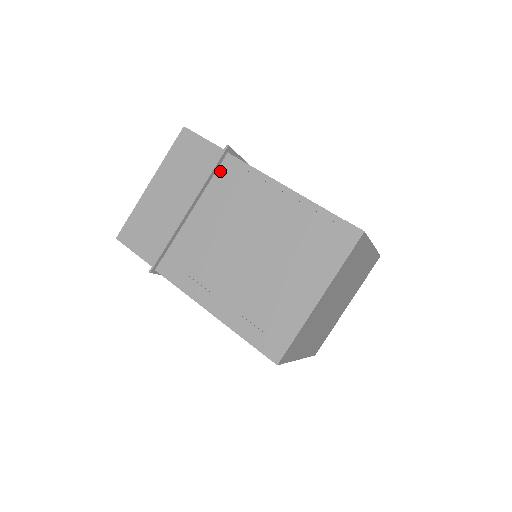
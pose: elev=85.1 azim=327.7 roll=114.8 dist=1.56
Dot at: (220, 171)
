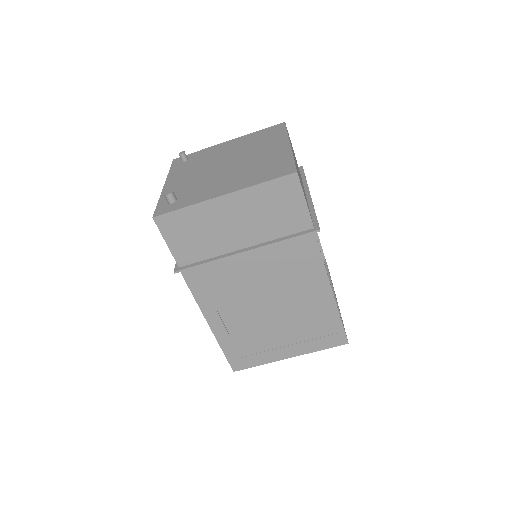
Dot at: (295, 239)
